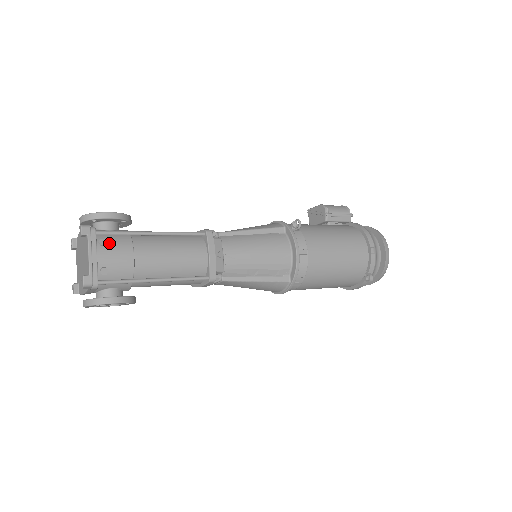
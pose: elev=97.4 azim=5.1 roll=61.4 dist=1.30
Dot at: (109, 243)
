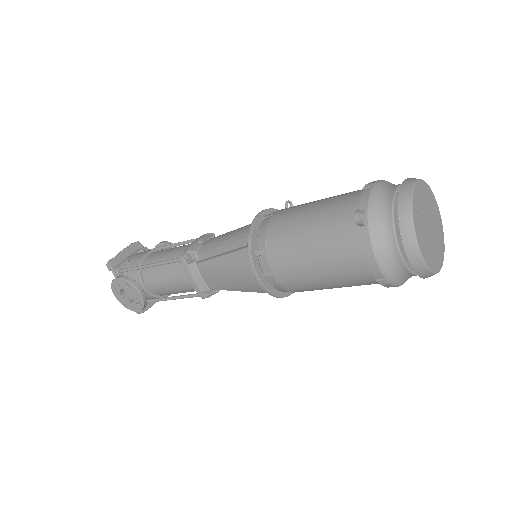
Dot at: (144, 251)
